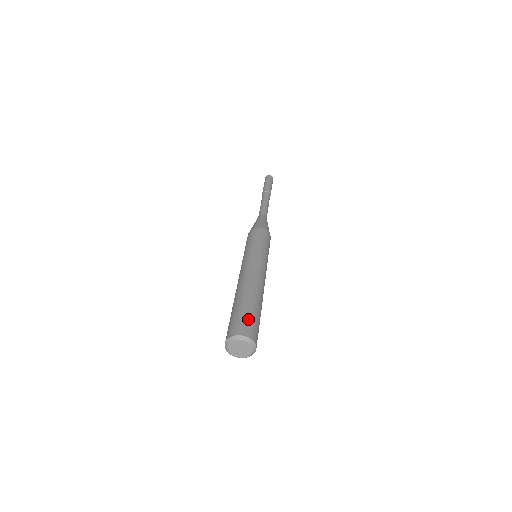
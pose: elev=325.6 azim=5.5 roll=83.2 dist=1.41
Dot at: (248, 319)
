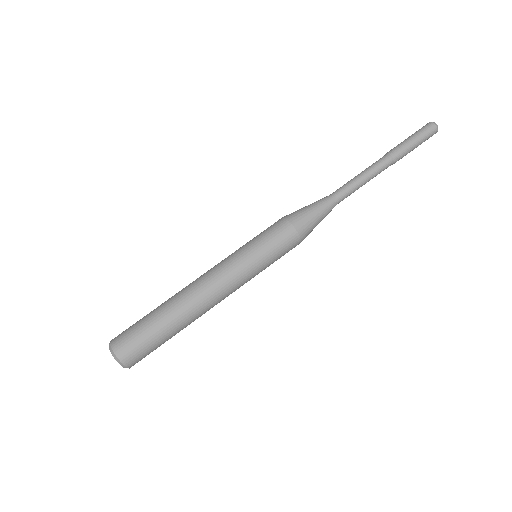
Dot at: (135, 334)
